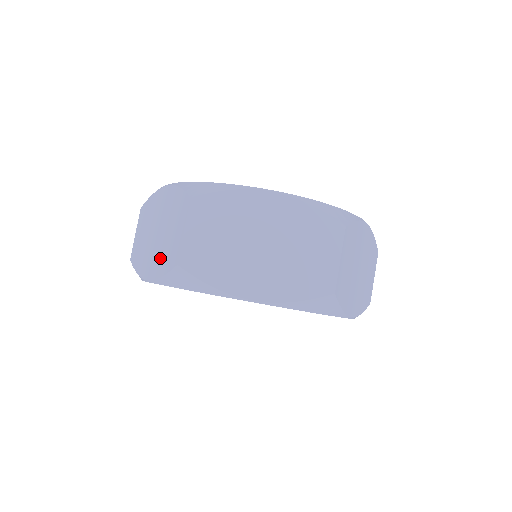
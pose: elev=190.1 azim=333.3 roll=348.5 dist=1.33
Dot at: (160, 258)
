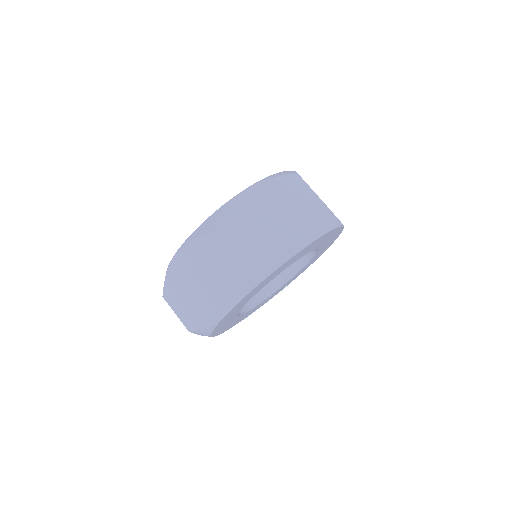
Dot at: (219, 291)
